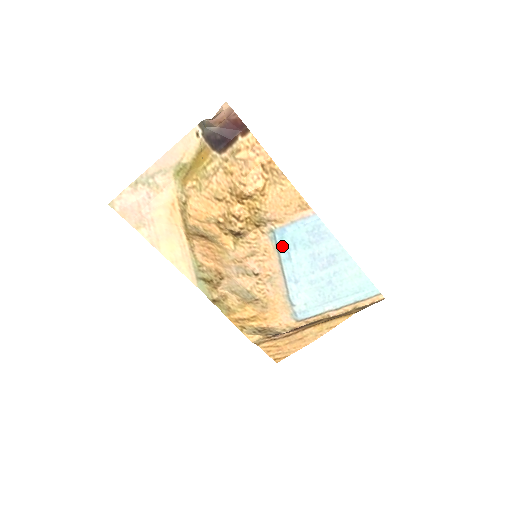
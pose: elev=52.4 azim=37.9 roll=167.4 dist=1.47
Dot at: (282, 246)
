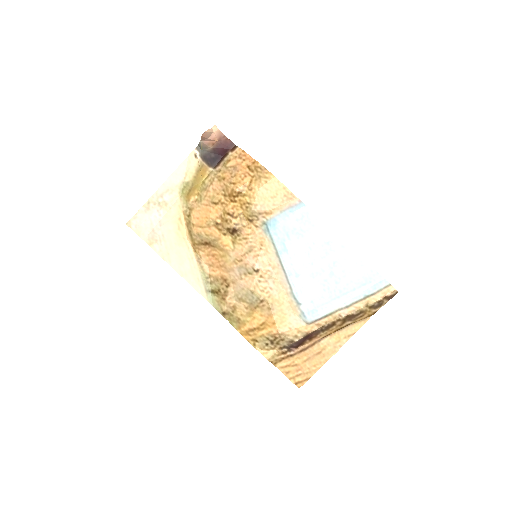
Dot at: (276, 237)
